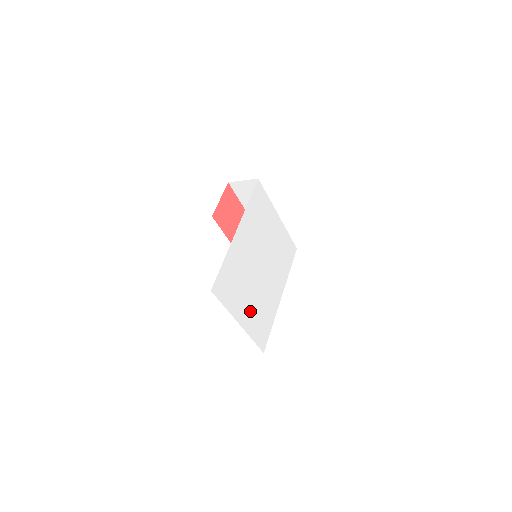
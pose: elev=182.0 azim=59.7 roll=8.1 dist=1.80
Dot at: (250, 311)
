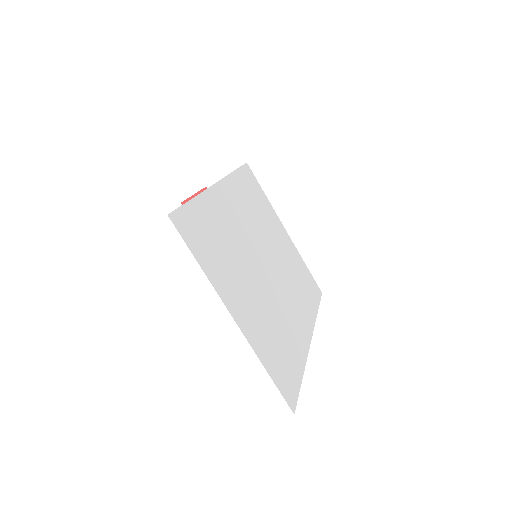
Dot at: (254, 315)
